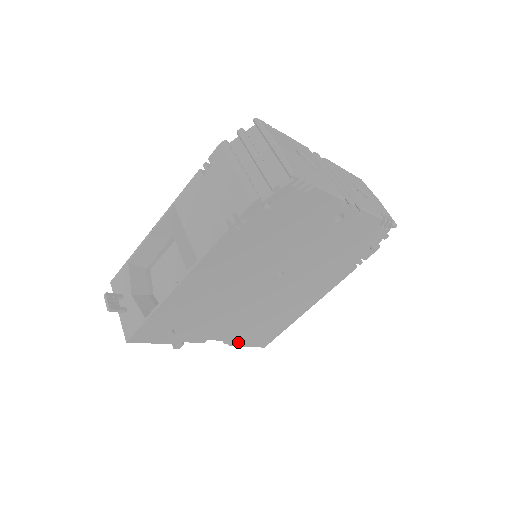
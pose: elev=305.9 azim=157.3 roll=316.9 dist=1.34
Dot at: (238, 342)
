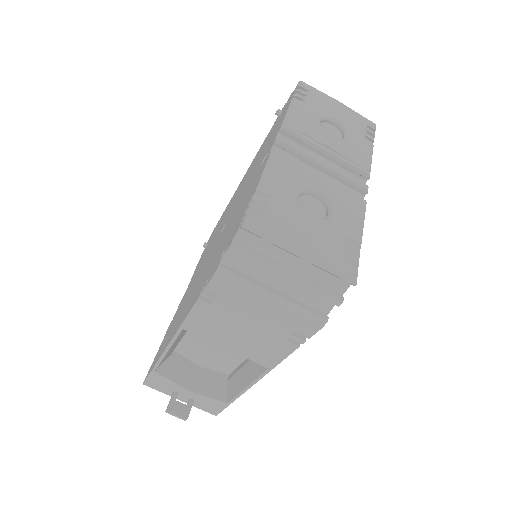
Dot at: occluded
